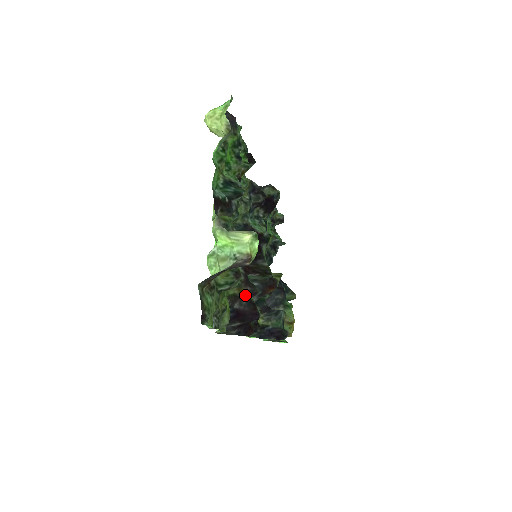
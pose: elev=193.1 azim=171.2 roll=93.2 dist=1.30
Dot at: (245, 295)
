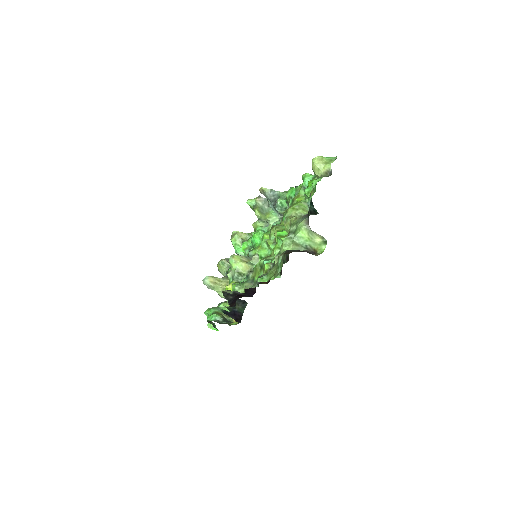
Dot at: occluded
